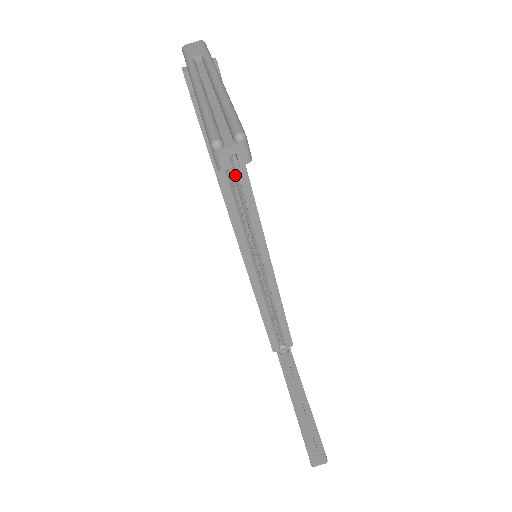
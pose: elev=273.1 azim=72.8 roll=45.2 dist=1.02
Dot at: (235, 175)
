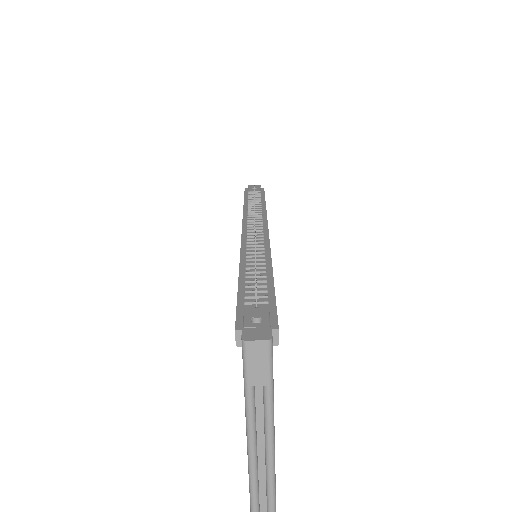
Dot at: occluded
